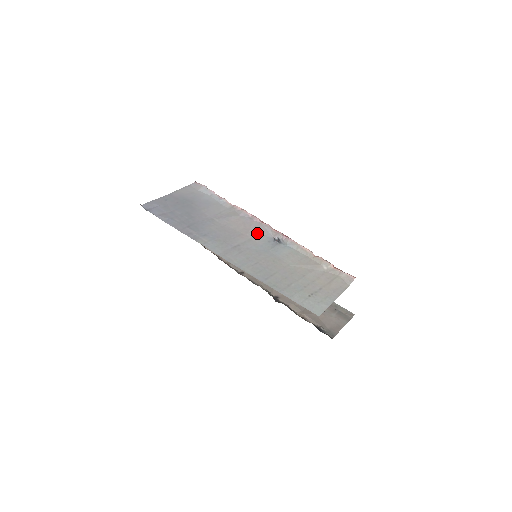
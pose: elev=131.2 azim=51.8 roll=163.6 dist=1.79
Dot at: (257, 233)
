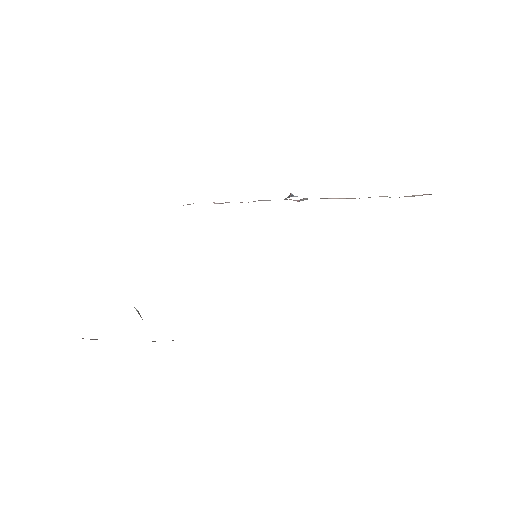
Dot at: occluded
